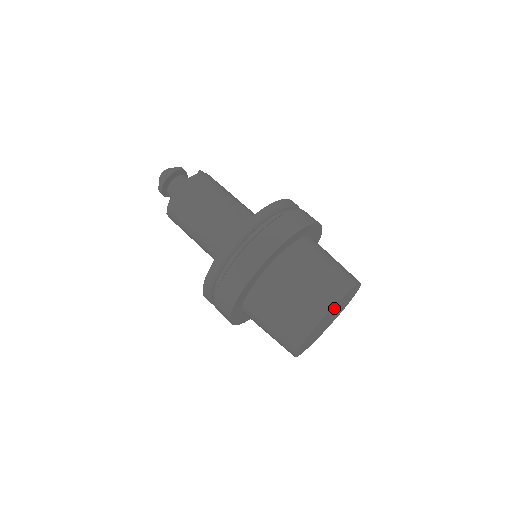
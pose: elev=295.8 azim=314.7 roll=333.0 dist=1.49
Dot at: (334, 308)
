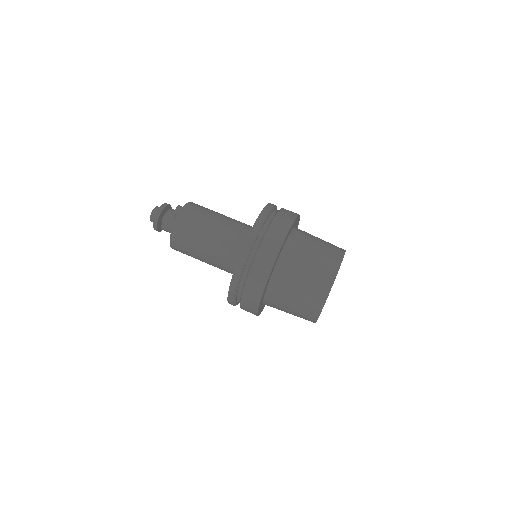
Dot at: occluded
